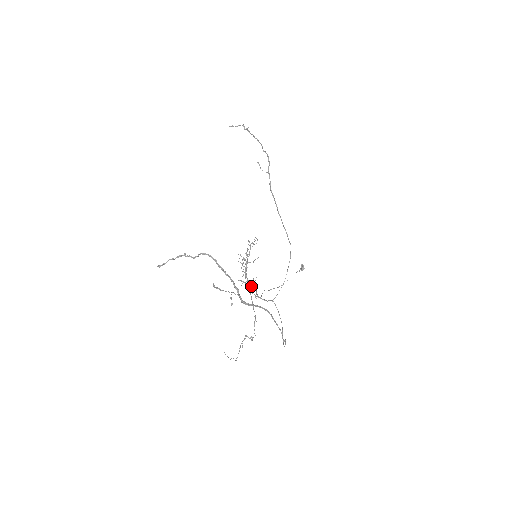
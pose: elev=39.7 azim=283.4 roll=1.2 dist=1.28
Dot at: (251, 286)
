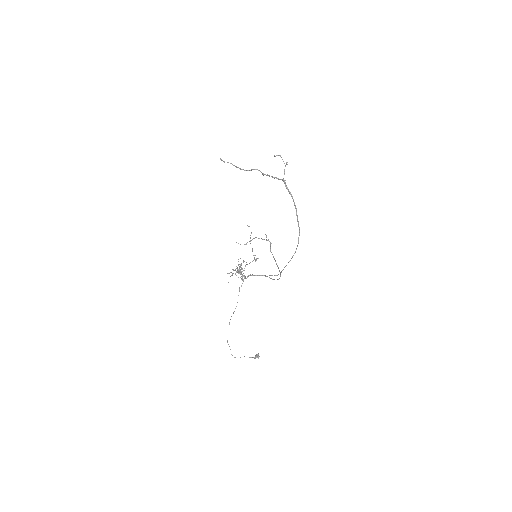
Dot at: occluded
